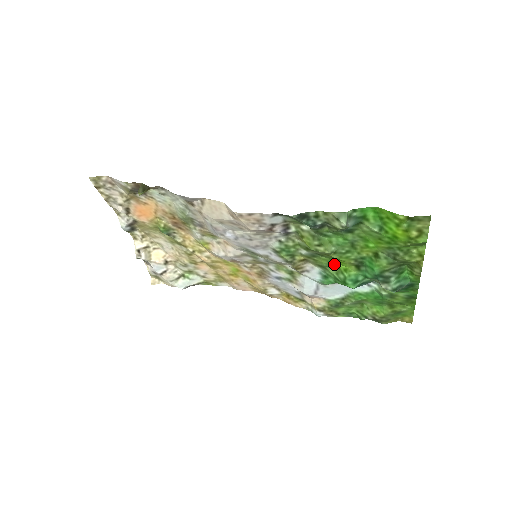
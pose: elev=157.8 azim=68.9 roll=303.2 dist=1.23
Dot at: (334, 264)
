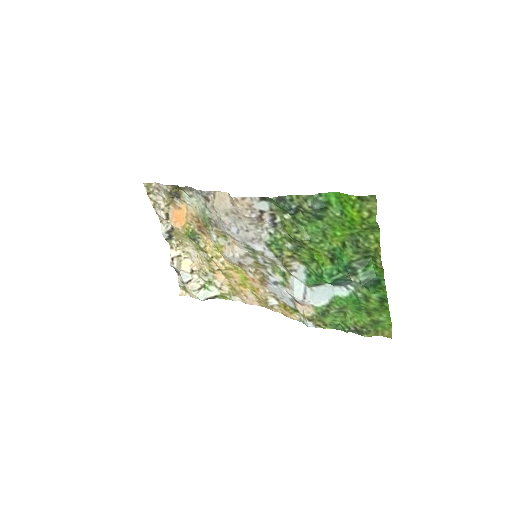
Dot at: (314, 259)
